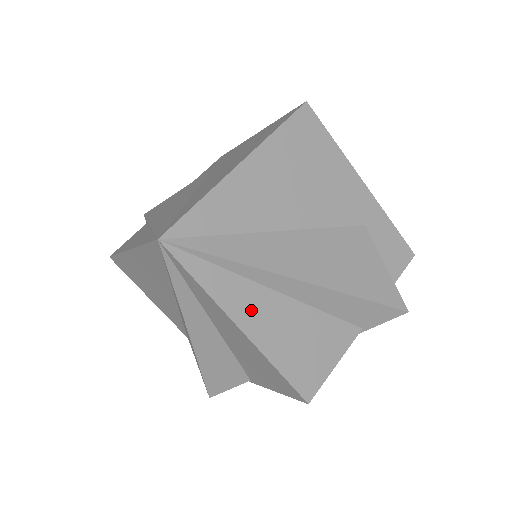
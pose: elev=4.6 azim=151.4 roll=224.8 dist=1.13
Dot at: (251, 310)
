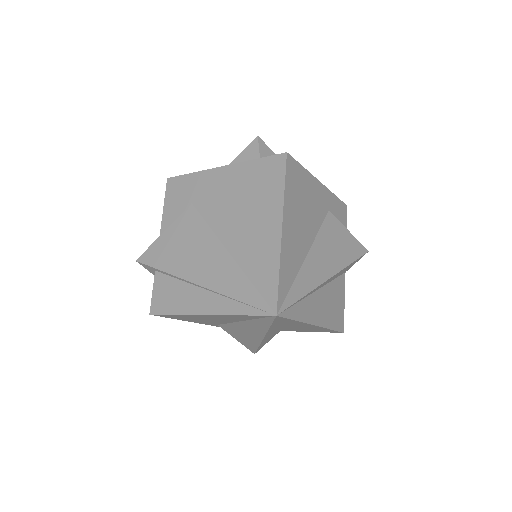
Dot at: (315, 311)
